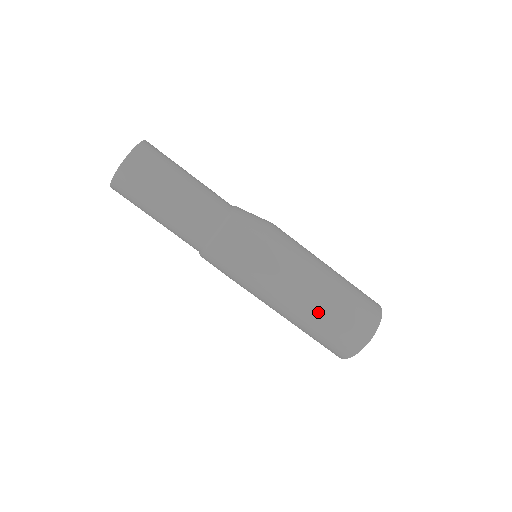
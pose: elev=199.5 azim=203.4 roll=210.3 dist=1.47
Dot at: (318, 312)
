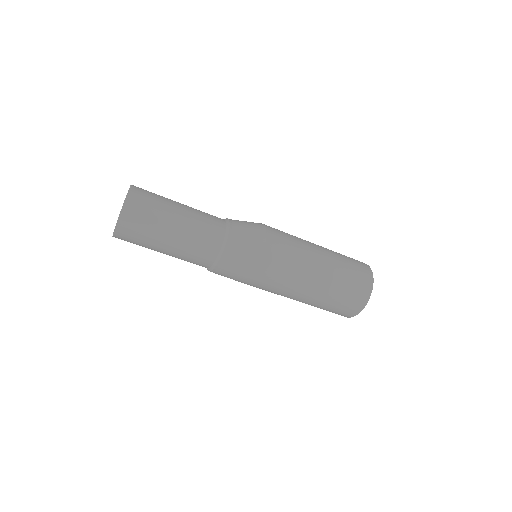
Dot at: (308, 304)
